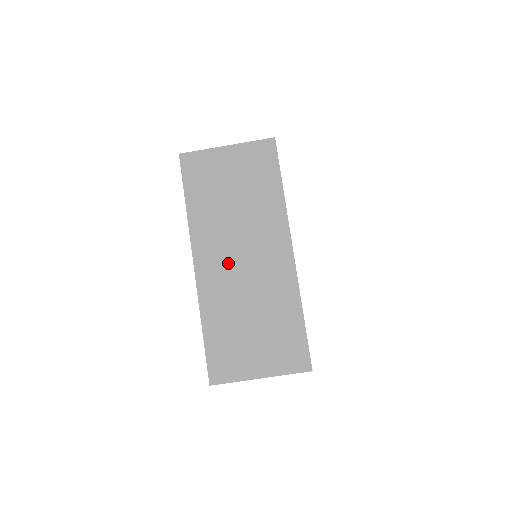
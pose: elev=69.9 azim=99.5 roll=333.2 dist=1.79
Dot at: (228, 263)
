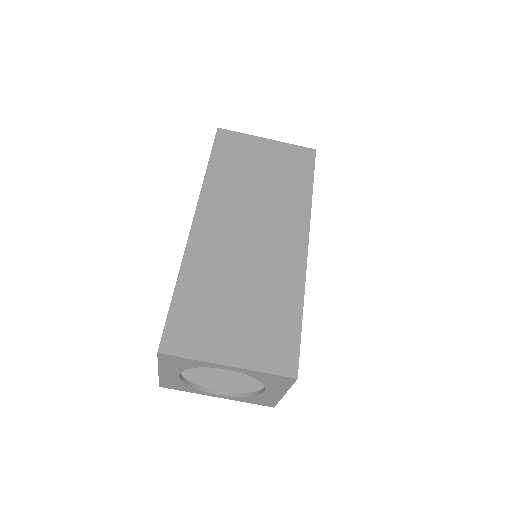
Dot at: (233, 231)
